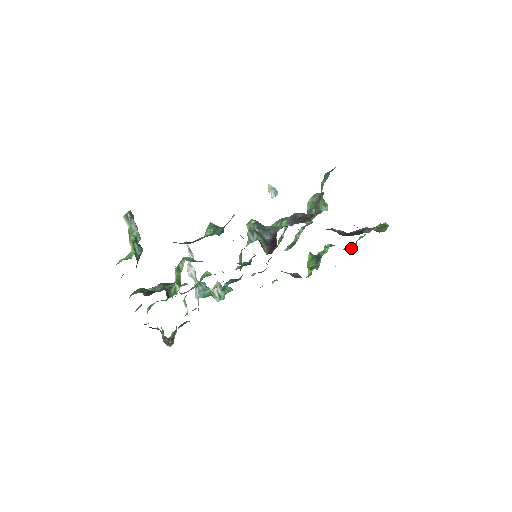
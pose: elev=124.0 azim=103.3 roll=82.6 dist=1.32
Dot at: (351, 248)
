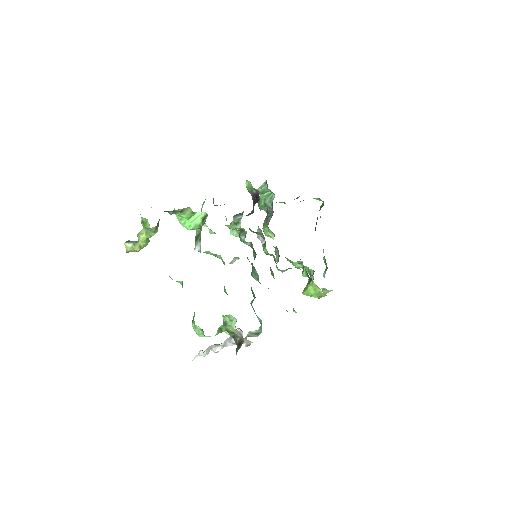
Dot at: occluded
